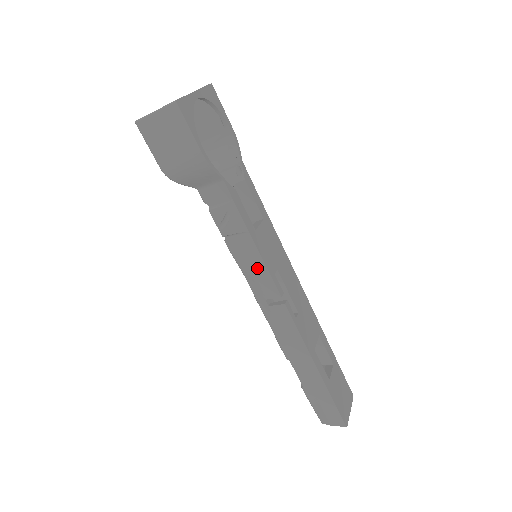
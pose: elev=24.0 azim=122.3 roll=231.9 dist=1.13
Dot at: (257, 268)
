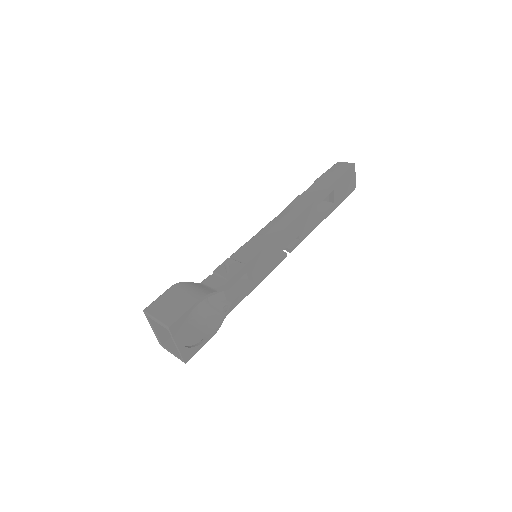
Dot at: occluded
